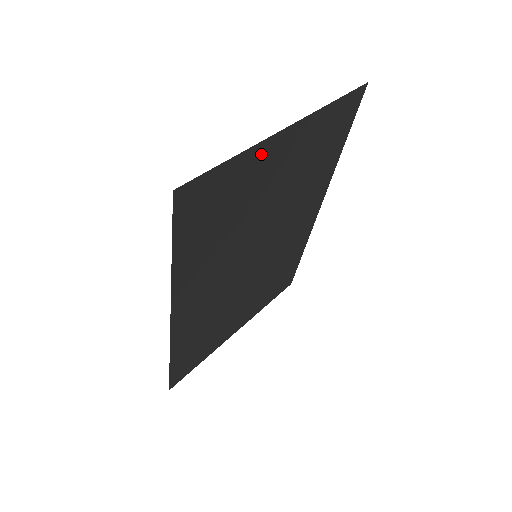
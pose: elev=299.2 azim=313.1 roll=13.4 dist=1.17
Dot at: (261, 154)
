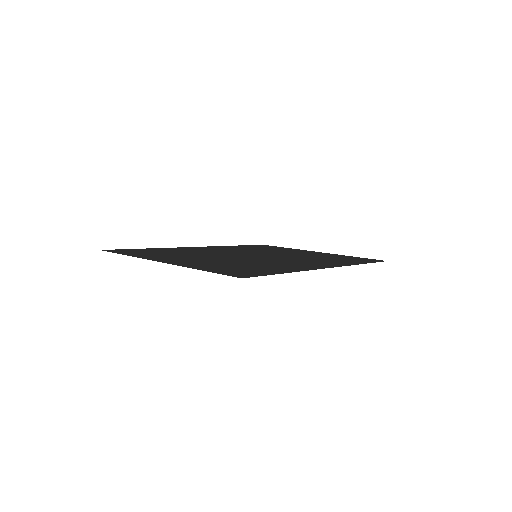
Dot at: (153, 258)
